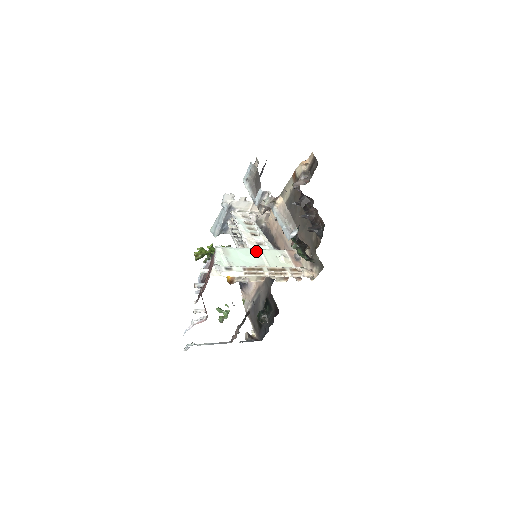
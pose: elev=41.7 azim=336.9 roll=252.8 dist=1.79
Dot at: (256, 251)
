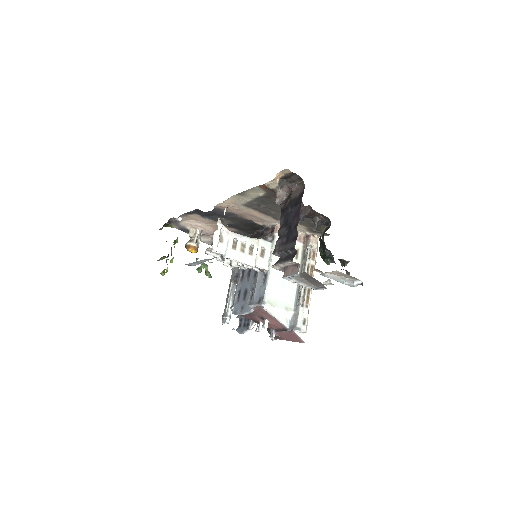
Dot at: occluded
